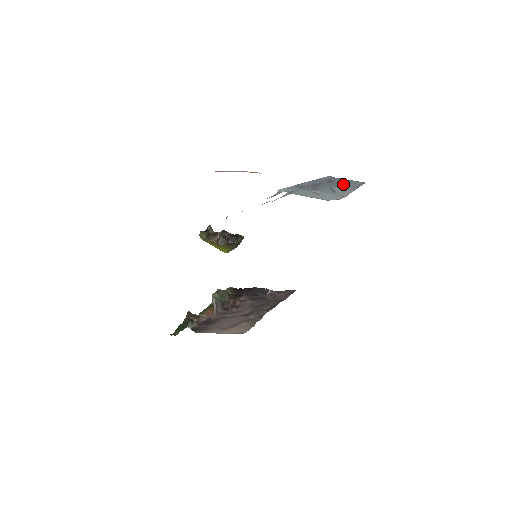
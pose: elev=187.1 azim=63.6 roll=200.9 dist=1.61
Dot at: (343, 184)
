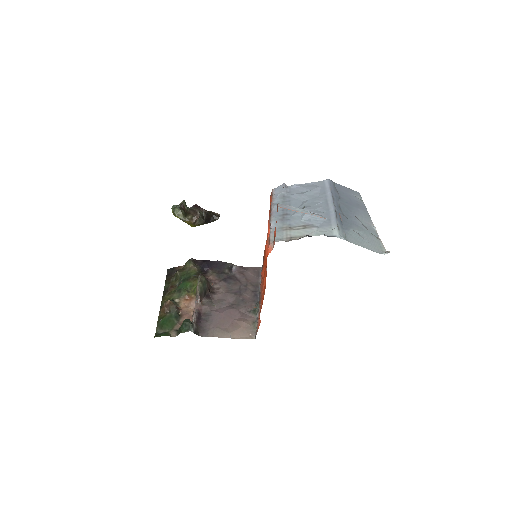
Dot at: (353, 202)
